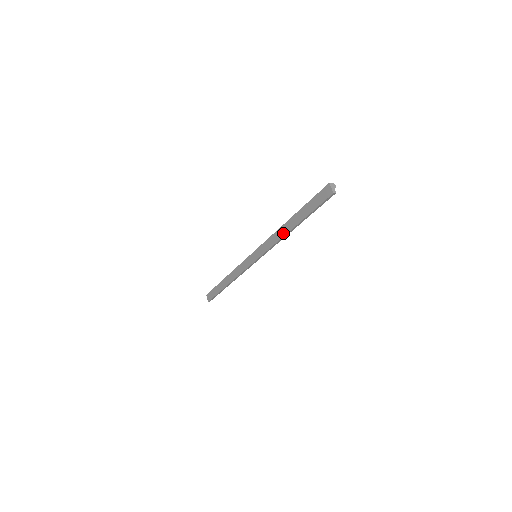
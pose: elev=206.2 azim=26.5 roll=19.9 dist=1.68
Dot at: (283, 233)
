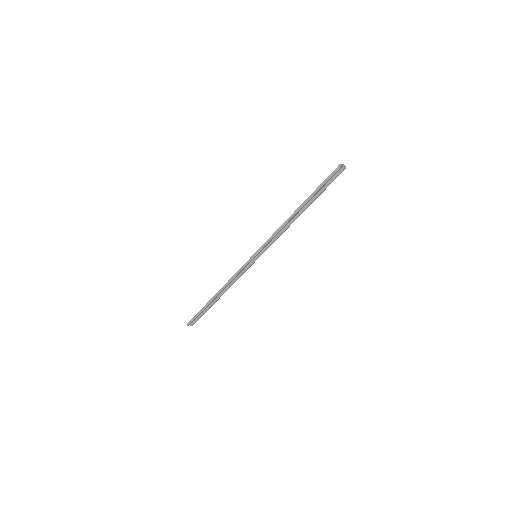
Dot at: (288, 219)
